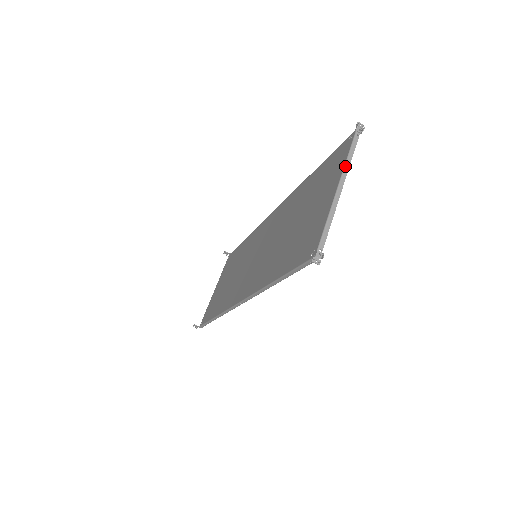
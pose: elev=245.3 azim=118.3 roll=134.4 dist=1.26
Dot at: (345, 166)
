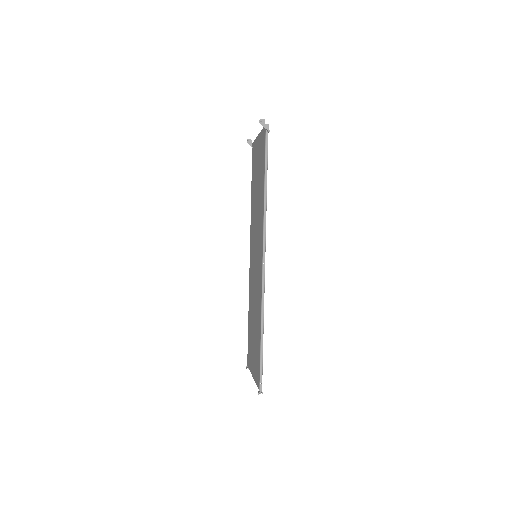
Dot at: (255, 382)
